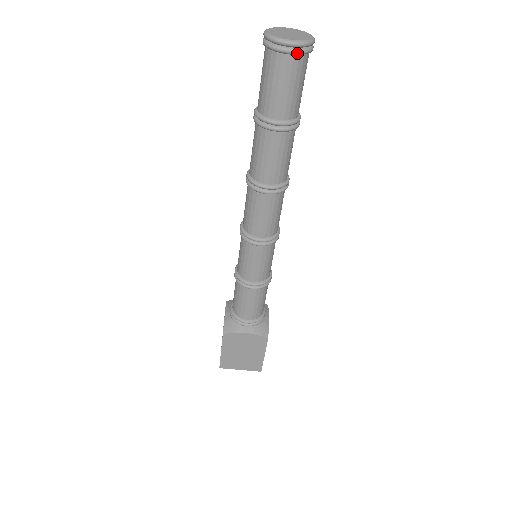
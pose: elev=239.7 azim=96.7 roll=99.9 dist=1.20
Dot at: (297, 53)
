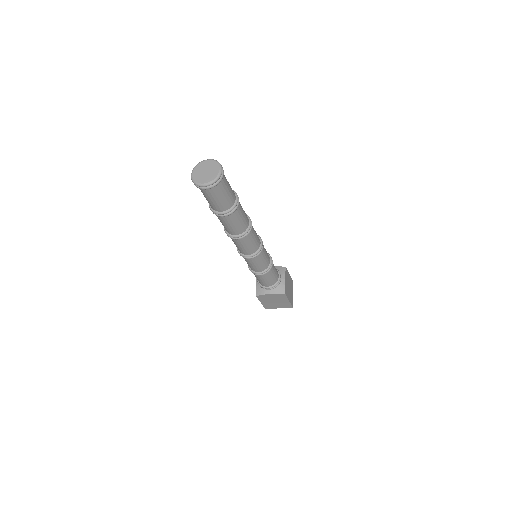
Dot at: (212, 188)
